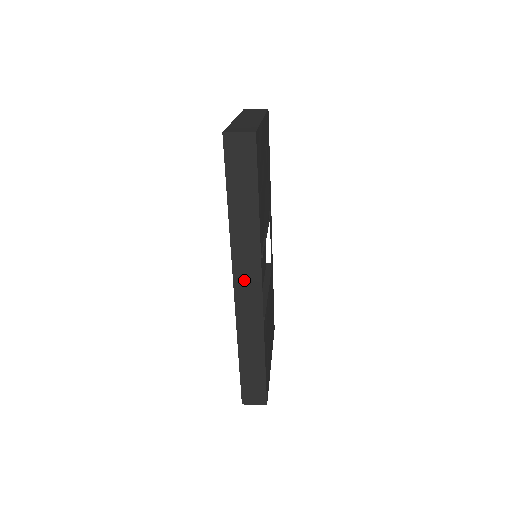
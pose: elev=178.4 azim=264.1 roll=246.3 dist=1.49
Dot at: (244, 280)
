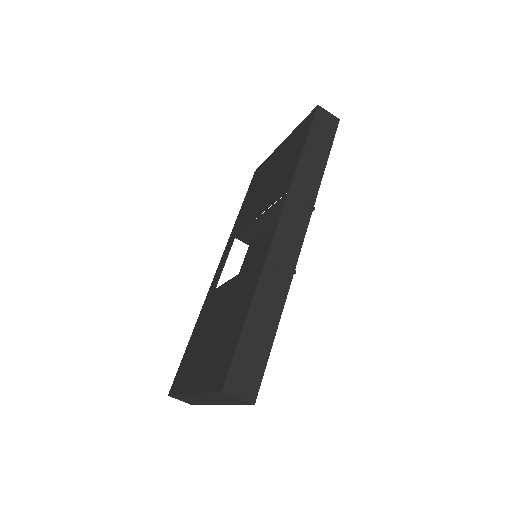
Dot at: (291, 221)
